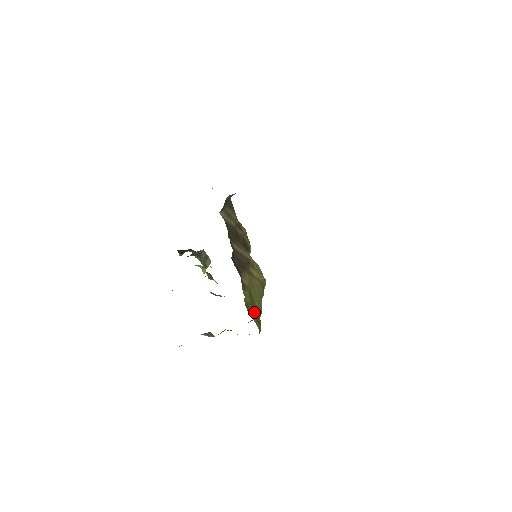
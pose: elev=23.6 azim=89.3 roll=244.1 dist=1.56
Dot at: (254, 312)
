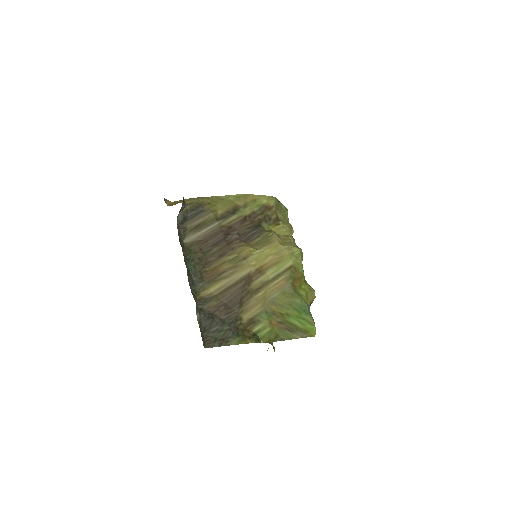
Dot at: (290, 326)
